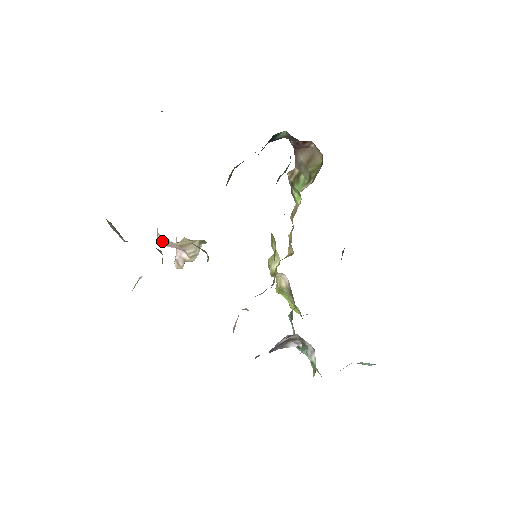
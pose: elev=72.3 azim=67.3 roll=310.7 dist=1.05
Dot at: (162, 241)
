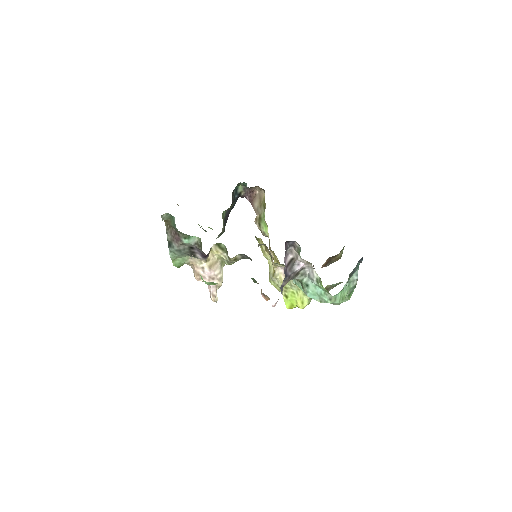
Dot at: (198, 272)
